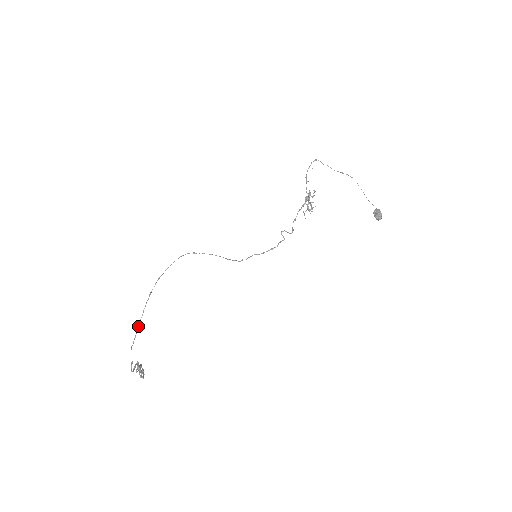
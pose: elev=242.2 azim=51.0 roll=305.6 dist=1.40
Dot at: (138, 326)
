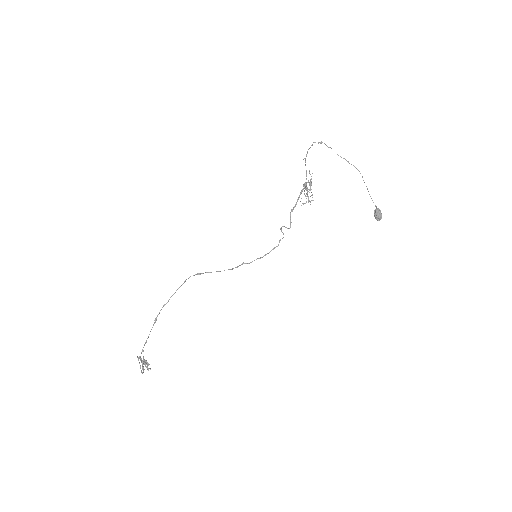
Dot at: occluded
